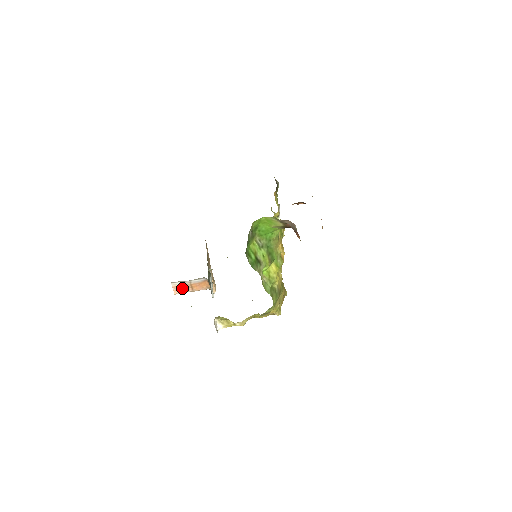
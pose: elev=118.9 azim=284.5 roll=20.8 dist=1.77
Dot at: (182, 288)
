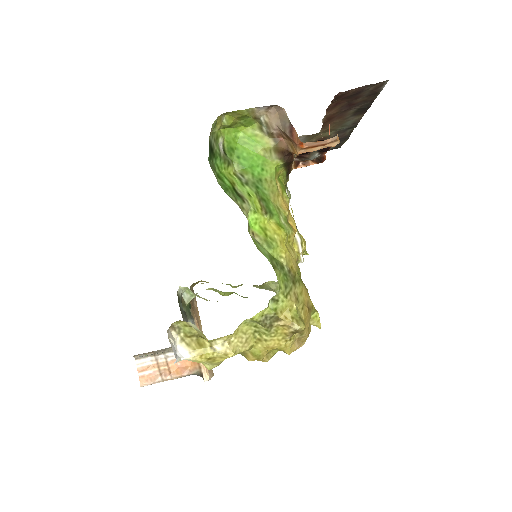
Dot at: (153, 372)
